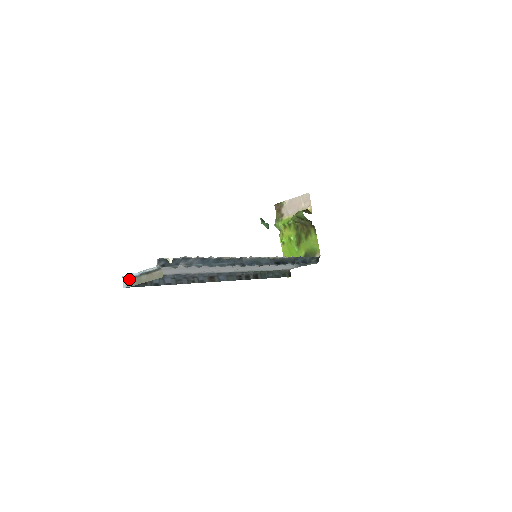
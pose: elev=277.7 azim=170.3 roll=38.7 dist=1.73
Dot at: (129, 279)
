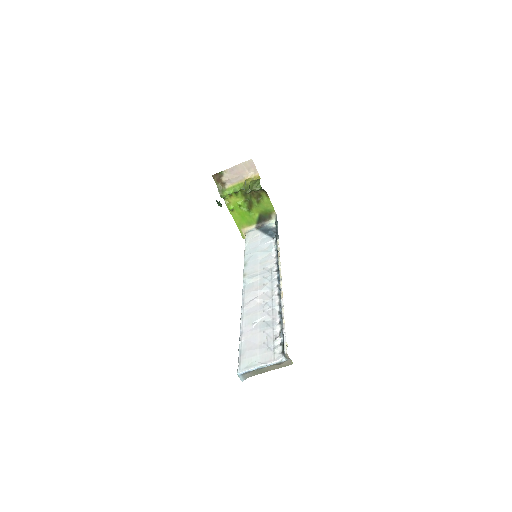
Dot at: (246, 373)
